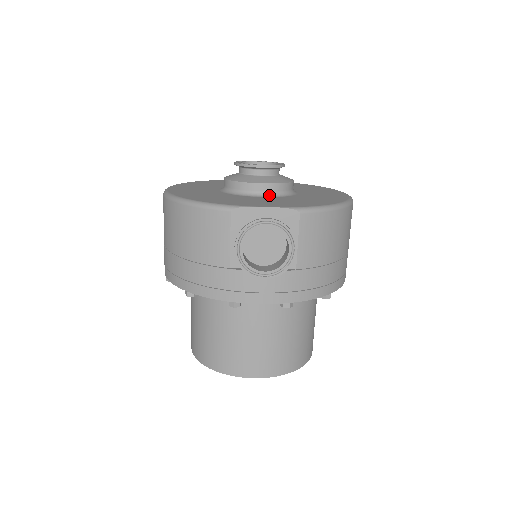
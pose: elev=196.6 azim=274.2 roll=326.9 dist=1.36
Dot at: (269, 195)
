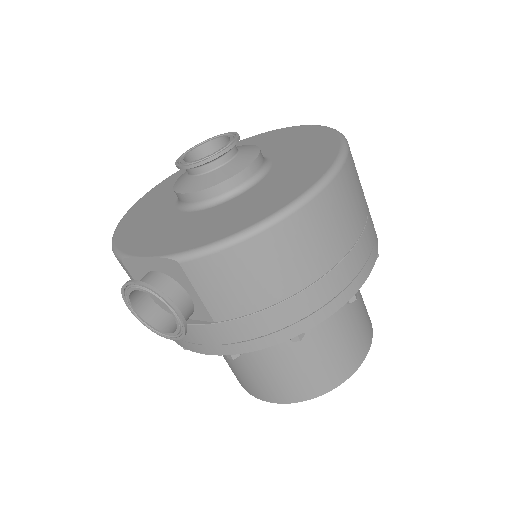
Dot at: (202, 206)
